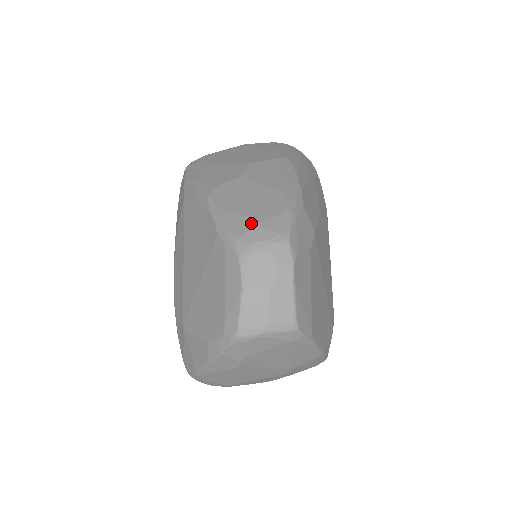
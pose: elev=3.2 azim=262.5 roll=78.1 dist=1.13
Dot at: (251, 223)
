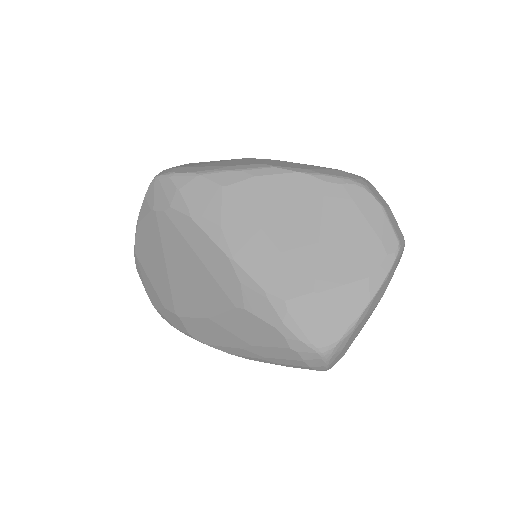
Dot at: (339, 171)
